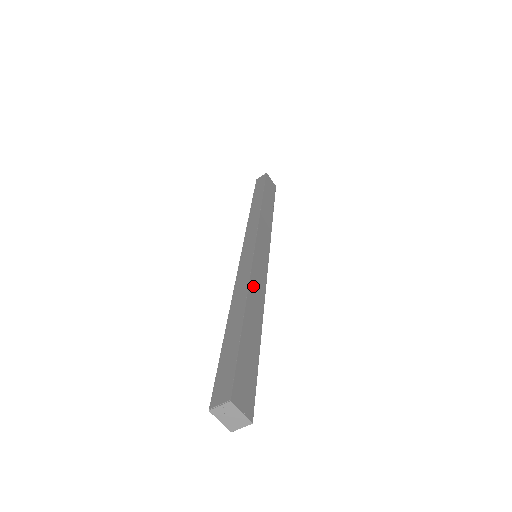
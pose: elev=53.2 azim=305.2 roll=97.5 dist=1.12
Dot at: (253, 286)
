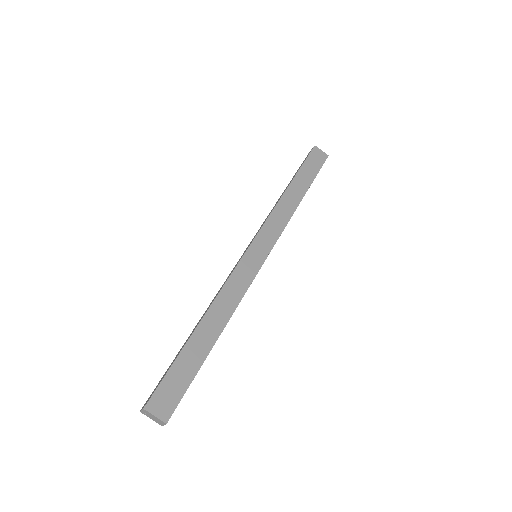
Dot at: (223, 296)
